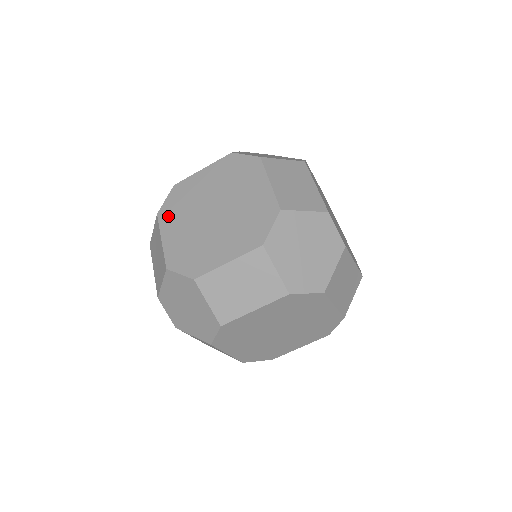
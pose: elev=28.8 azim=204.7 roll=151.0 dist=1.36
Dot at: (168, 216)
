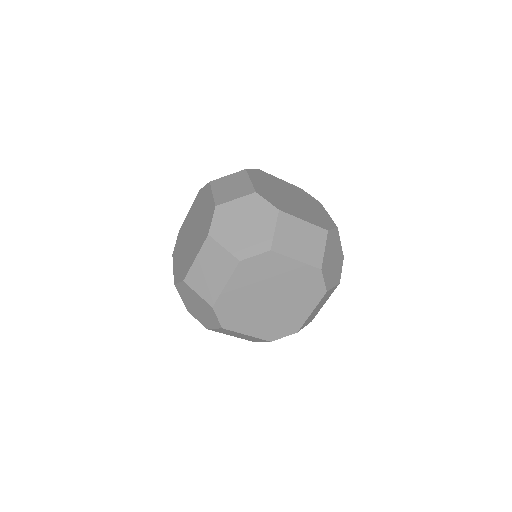
Dot at: (176, 252)
